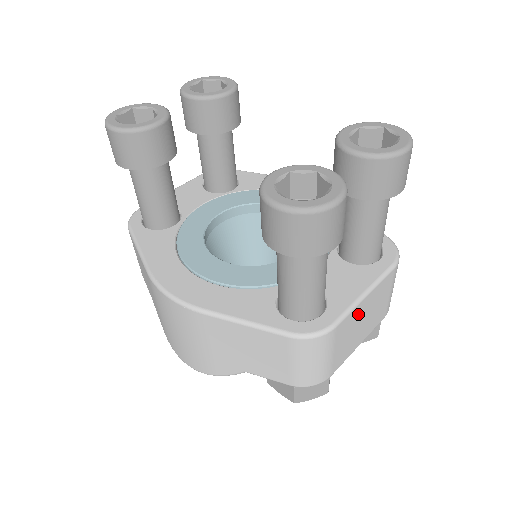
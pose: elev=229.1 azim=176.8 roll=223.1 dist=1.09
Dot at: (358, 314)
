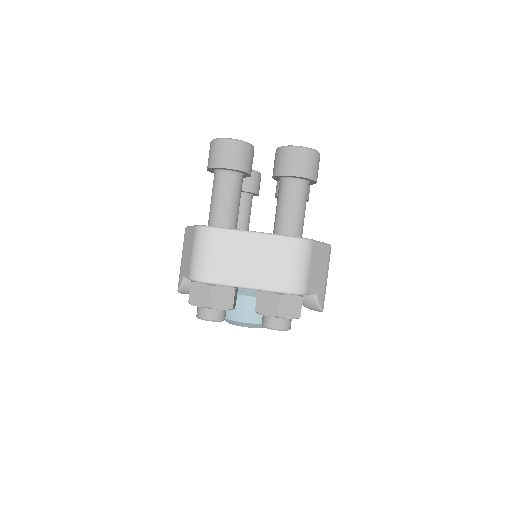
Dot at: (242, 243)
